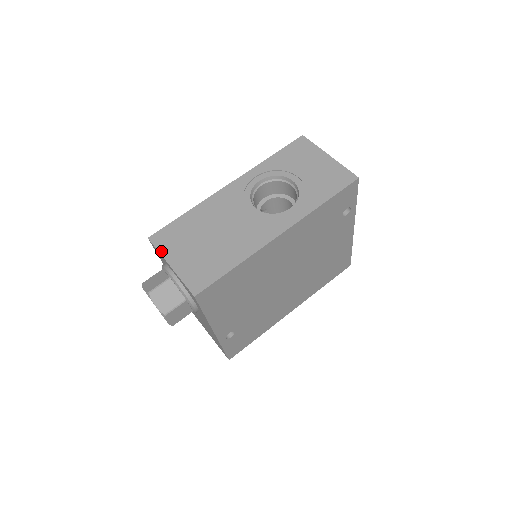
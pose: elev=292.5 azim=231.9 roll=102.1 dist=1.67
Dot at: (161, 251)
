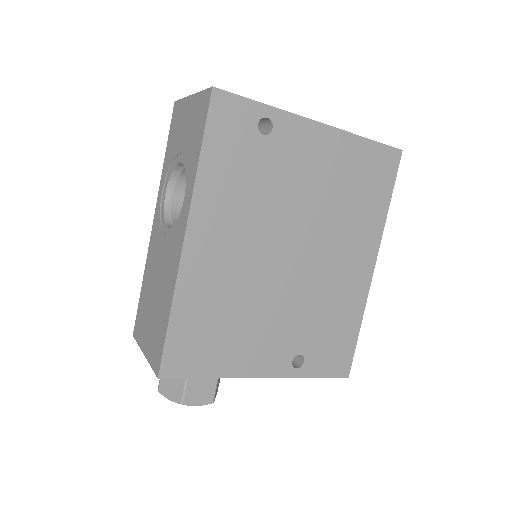
Dot at: (139, 343)
